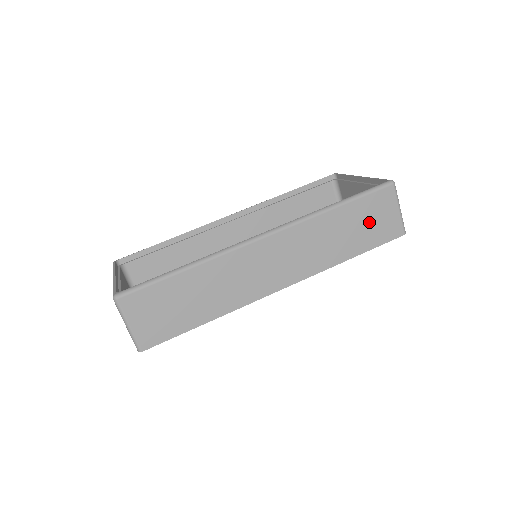
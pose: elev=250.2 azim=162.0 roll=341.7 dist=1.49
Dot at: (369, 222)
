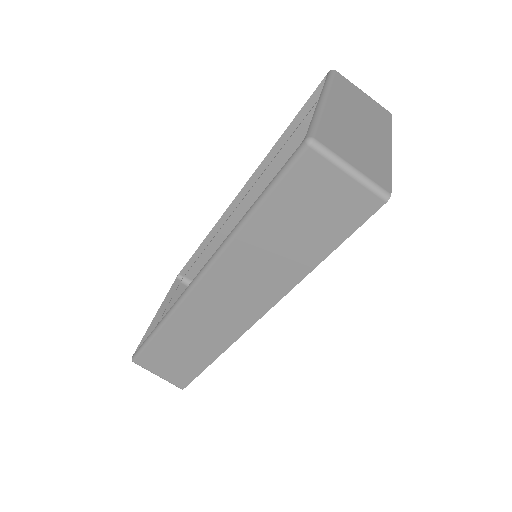
Dot at: (310, 214)
